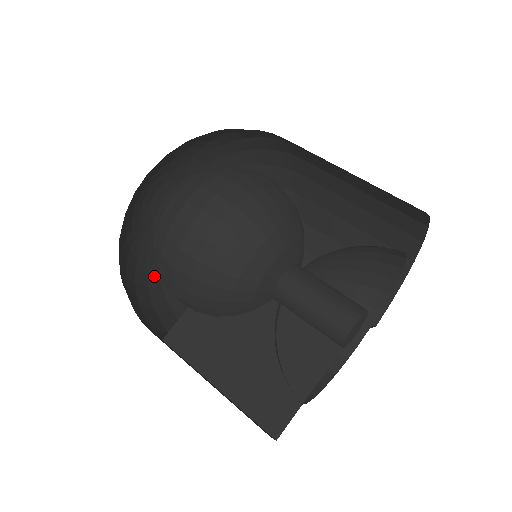
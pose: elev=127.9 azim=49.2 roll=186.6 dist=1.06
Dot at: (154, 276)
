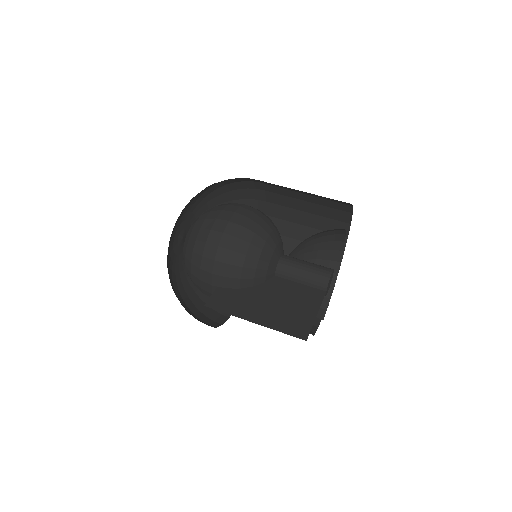
Dot at: (173, 287)
